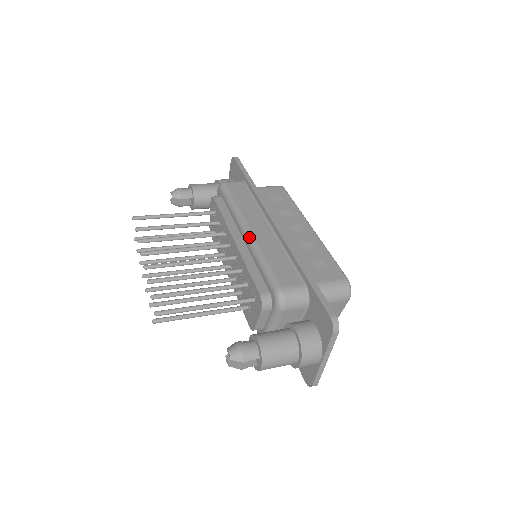
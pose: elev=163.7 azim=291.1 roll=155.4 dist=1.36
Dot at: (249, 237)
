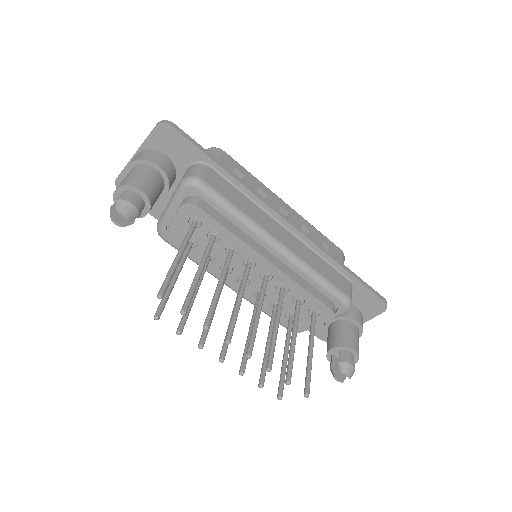
Dot at: (289, 255)
